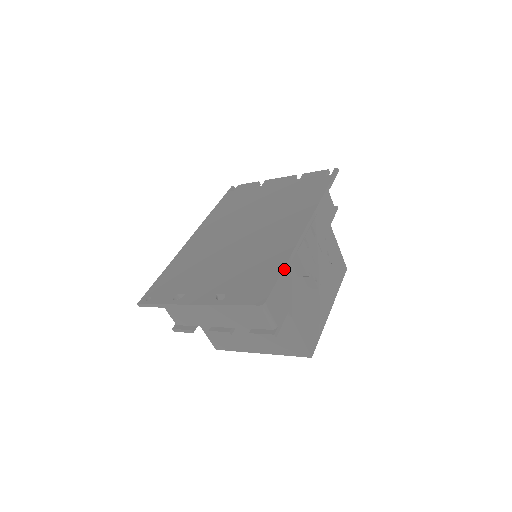
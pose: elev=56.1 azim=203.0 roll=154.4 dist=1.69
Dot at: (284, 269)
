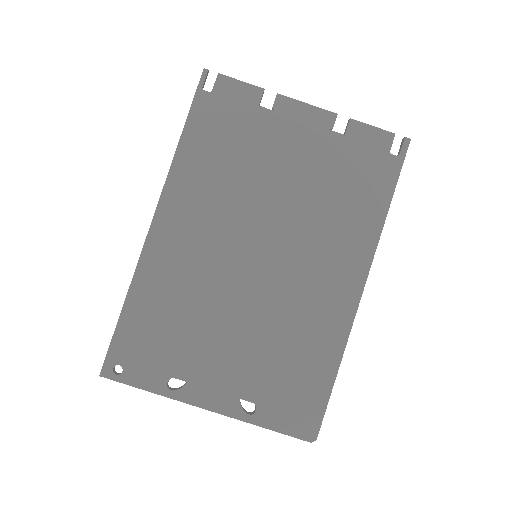
Dot at: (335, 378)
